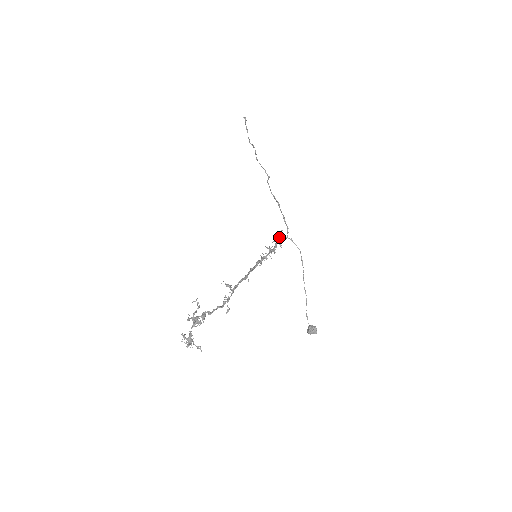
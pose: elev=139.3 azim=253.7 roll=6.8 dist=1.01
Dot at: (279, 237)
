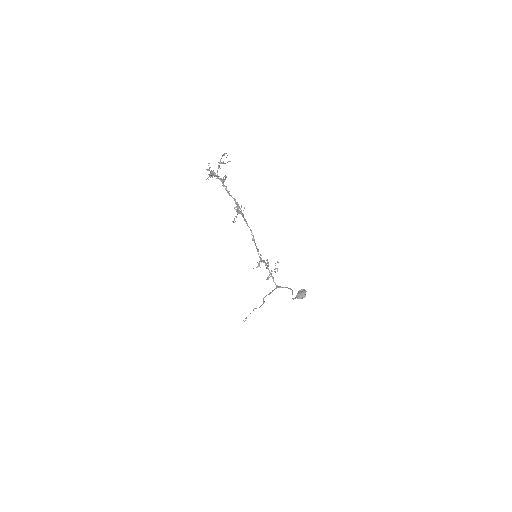
Dot at: occluded
